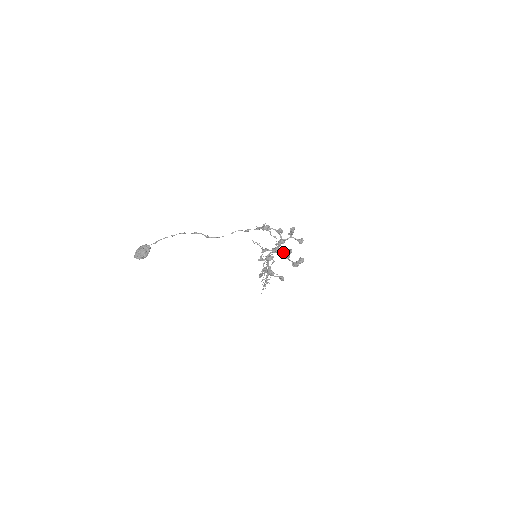
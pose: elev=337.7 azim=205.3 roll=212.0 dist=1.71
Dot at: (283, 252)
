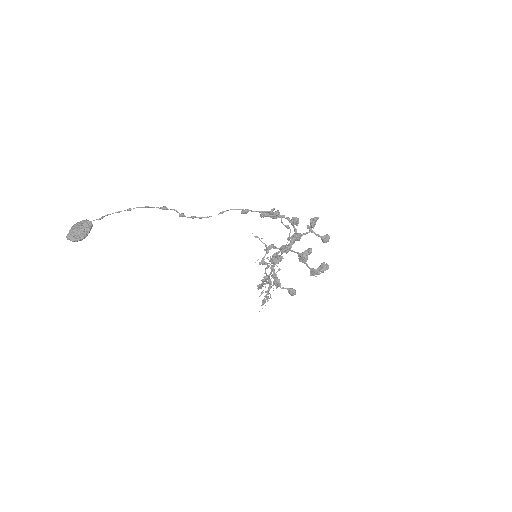
Dot at: (297, 252)
